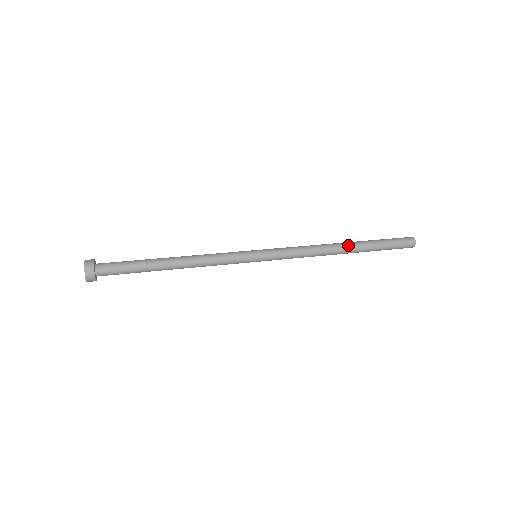
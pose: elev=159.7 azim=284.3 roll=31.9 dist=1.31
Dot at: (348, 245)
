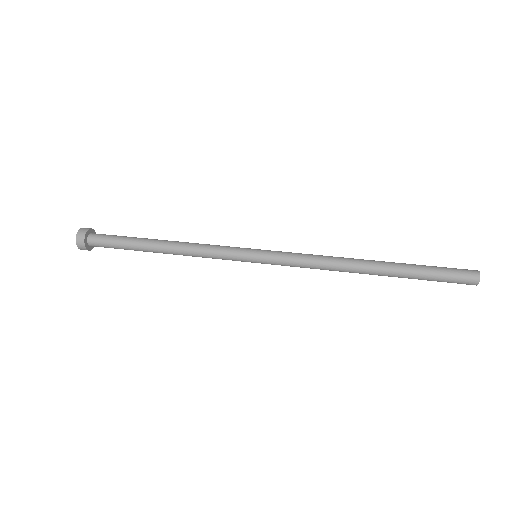
Dot at: (375, 264)
